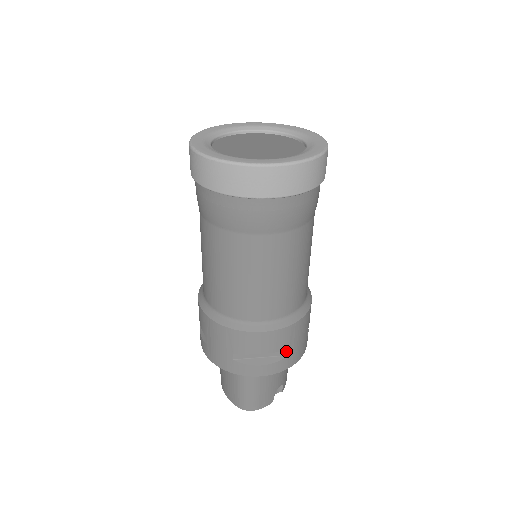
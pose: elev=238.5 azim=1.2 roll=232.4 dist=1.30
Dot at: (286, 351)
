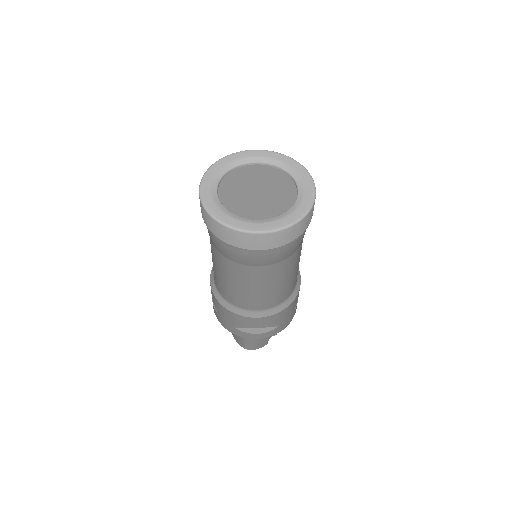
Dot at: (276, 325)
